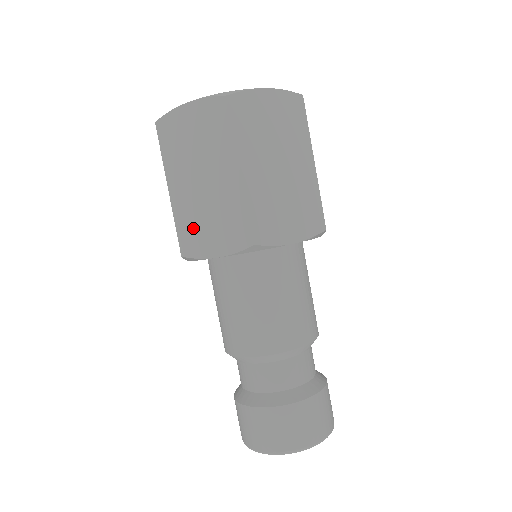
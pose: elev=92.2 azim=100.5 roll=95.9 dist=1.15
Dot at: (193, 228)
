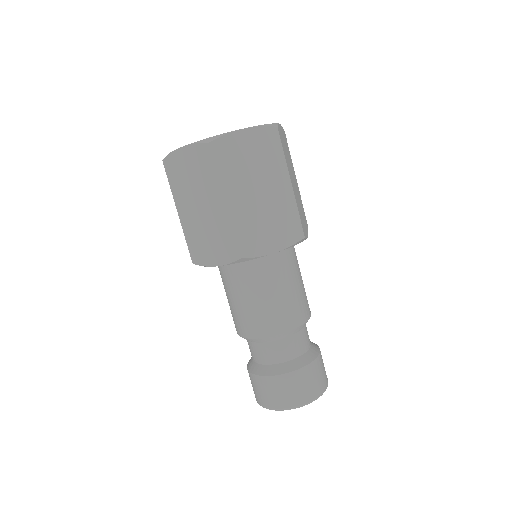
Dot at: (198, 243)
